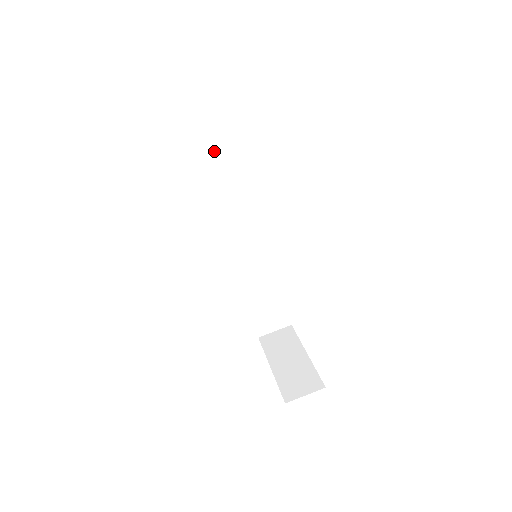
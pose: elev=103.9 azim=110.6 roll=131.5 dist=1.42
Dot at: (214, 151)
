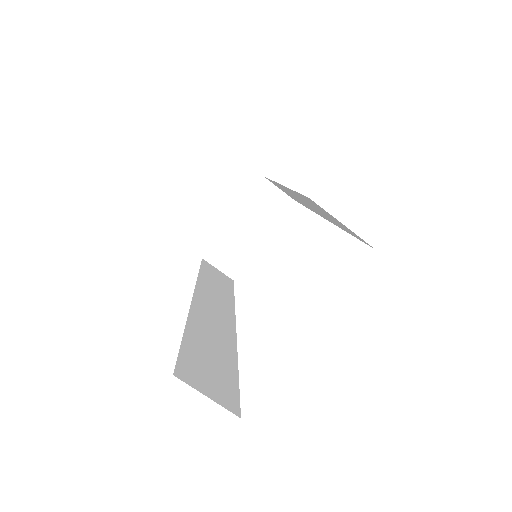
Dot at: (321, 211)
